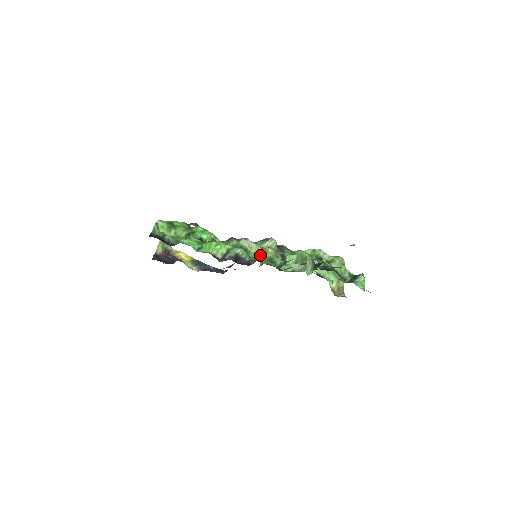
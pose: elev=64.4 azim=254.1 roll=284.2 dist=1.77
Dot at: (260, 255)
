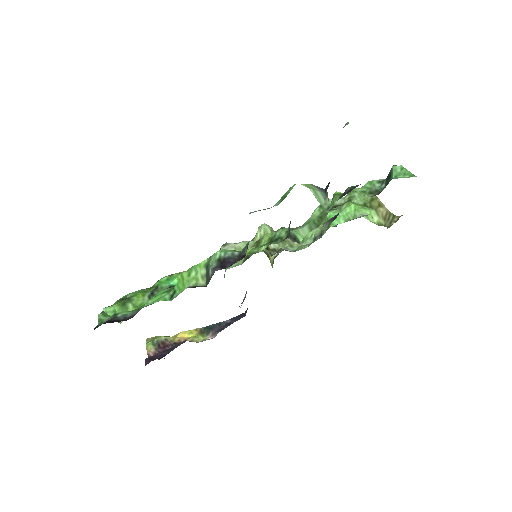
Dot at: occluded
